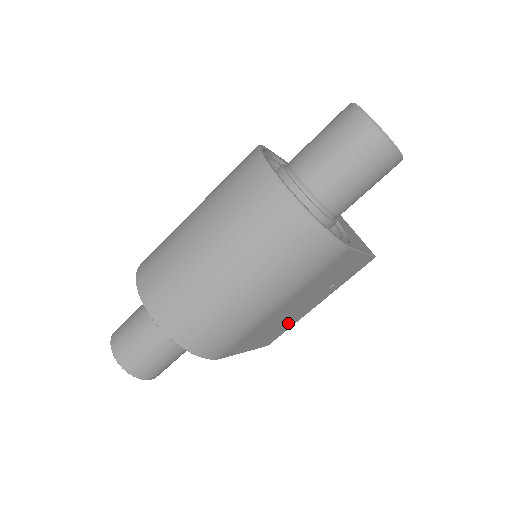
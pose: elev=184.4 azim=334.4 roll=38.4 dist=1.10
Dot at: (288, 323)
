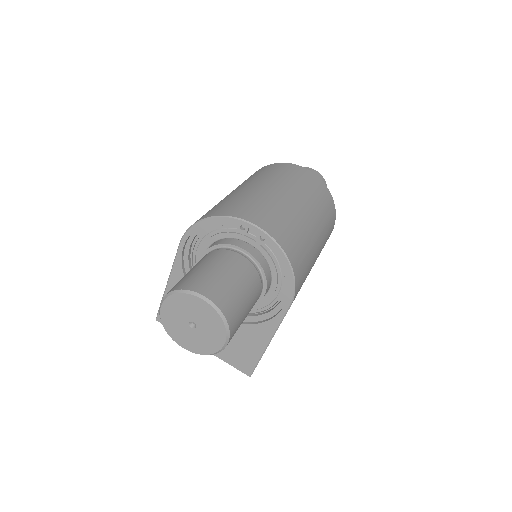
Dot at: occluded
